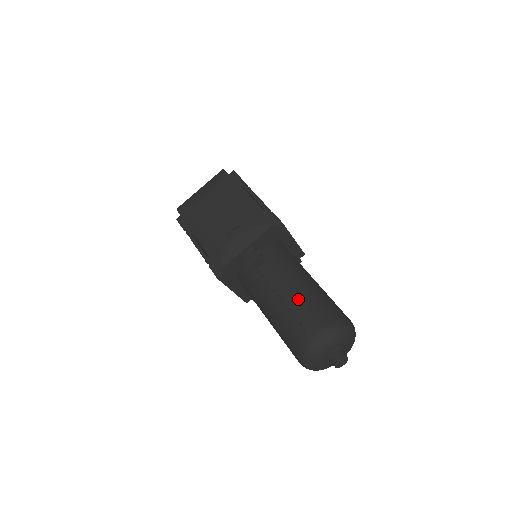
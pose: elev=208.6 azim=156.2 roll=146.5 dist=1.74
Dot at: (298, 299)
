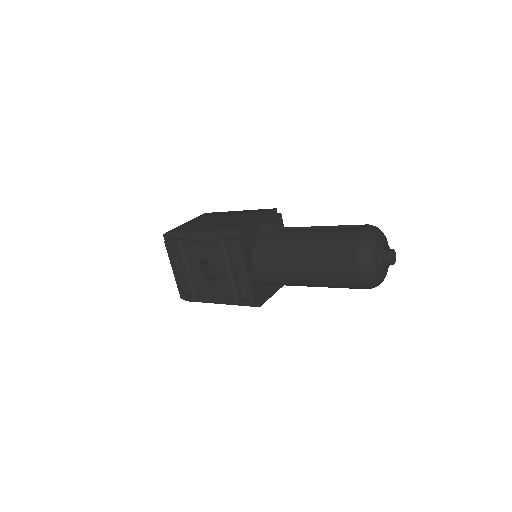
Dot at: (330, 226)
